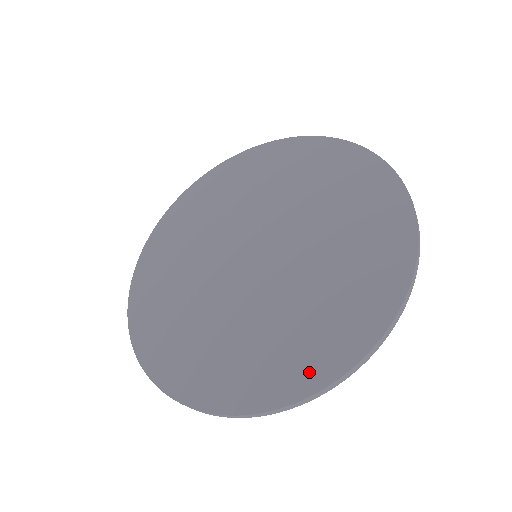
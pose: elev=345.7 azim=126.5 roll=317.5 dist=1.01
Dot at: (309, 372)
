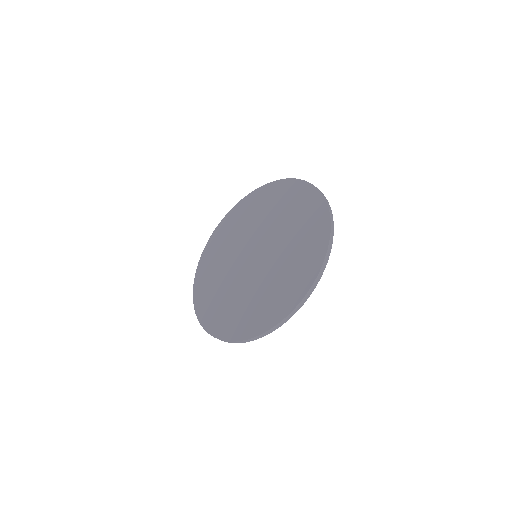
Dot at: (249, 328)
